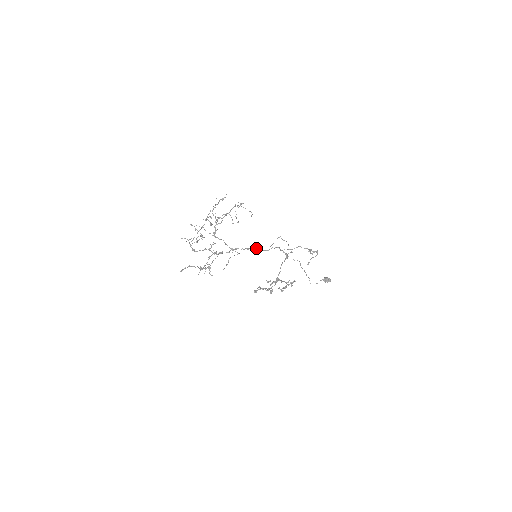
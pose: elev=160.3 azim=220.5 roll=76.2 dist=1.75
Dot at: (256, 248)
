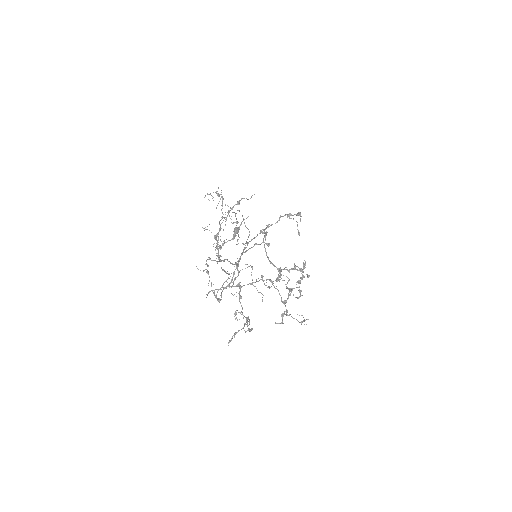
Dot at: occluded
